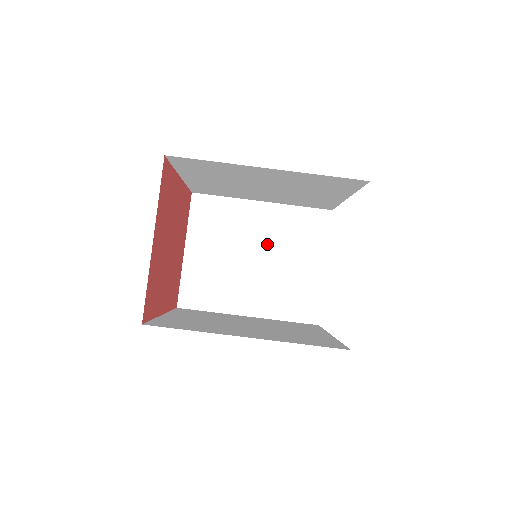
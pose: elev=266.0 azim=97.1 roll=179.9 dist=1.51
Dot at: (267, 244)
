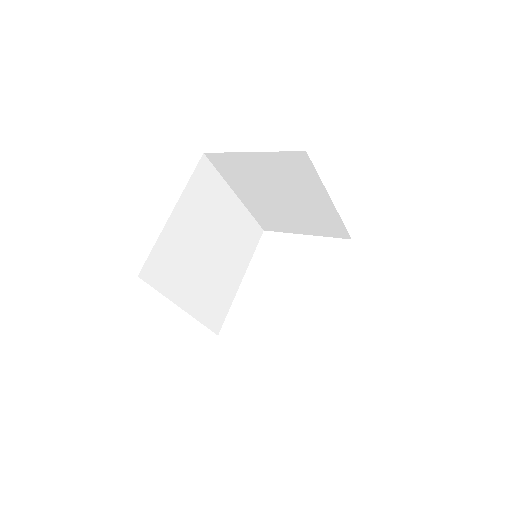
Dot at: (298, 205)
